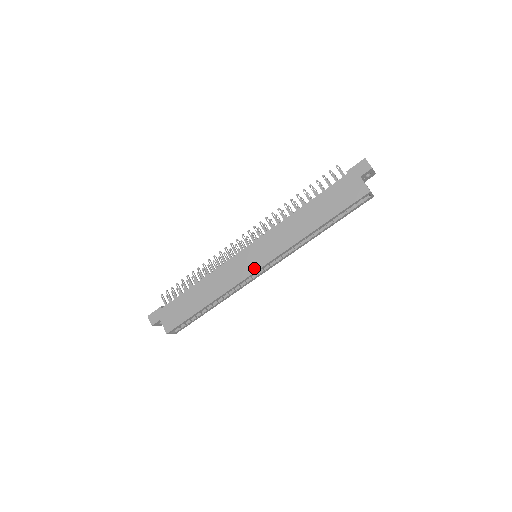
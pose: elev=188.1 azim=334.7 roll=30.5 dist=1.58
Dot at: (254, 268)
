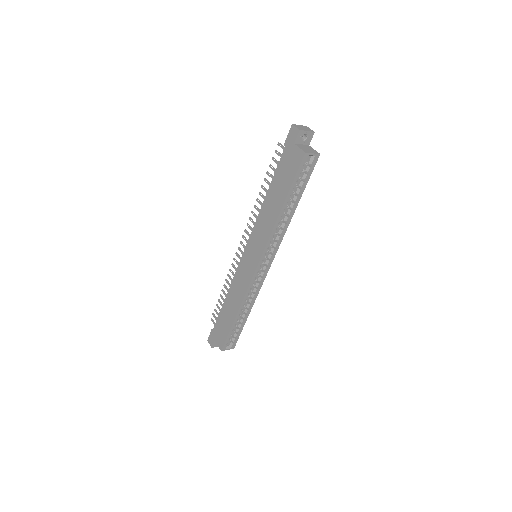
Dot at: (253, 268)
